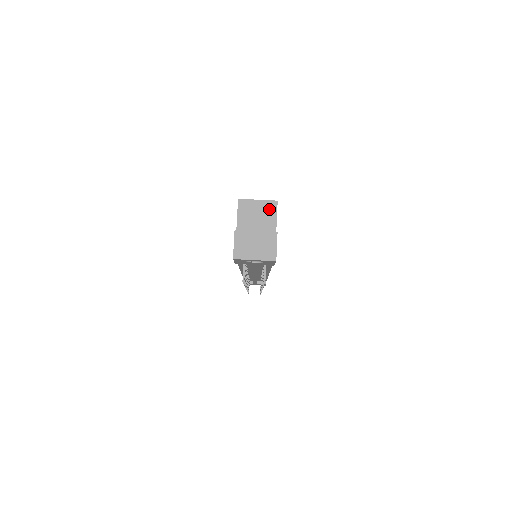
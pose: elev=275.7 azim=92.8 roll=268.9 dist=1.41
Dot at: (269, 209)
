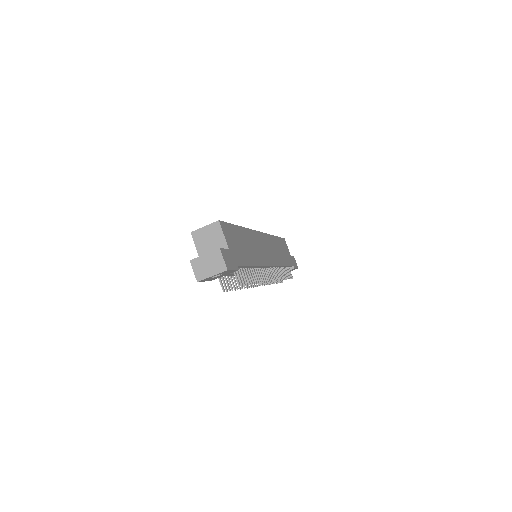
Dot at: (215, 230)
